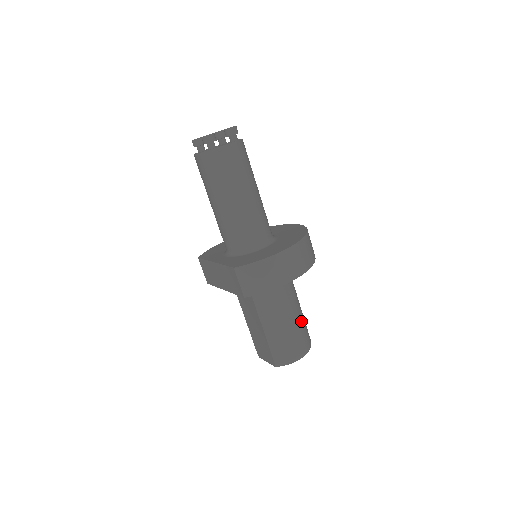
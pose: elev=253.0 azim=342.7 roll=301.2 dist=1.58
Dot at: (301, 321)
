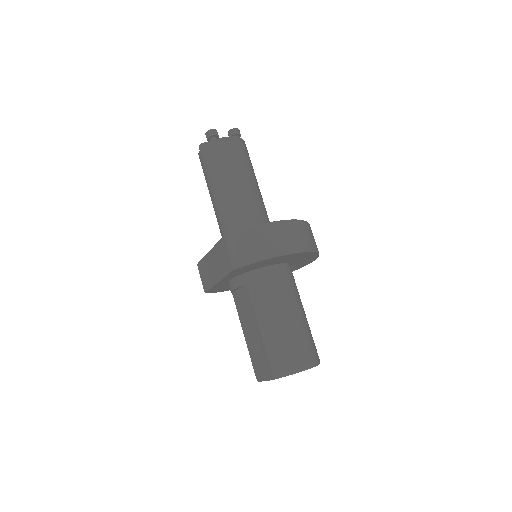
Dot at: (305, 326)
